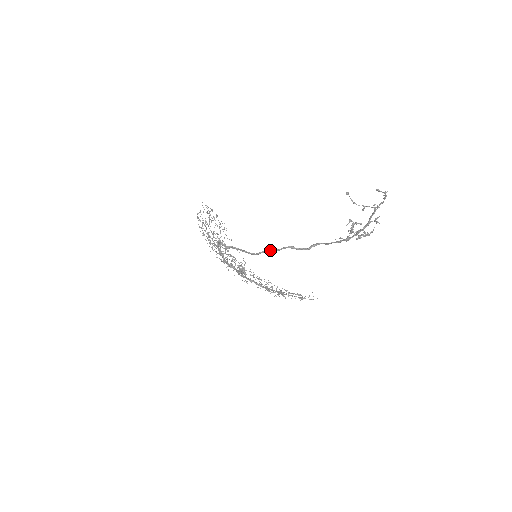
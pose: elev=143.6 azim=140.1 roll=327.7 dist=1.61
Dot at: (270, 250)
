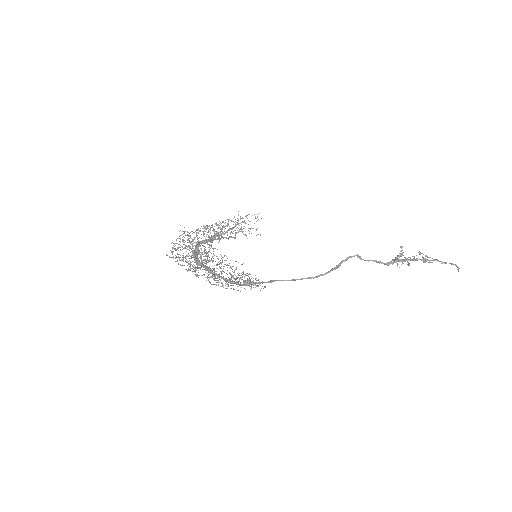
Dot at: occluded
